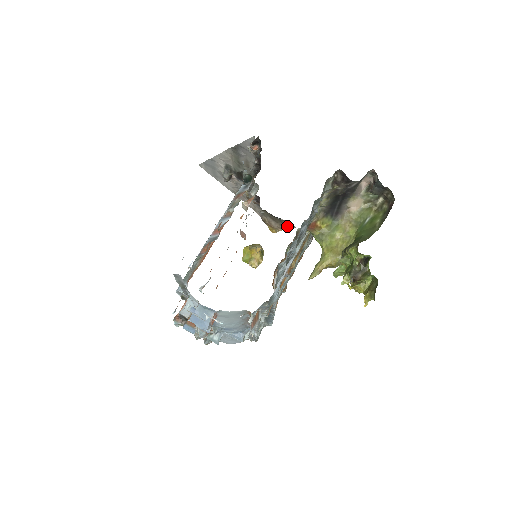
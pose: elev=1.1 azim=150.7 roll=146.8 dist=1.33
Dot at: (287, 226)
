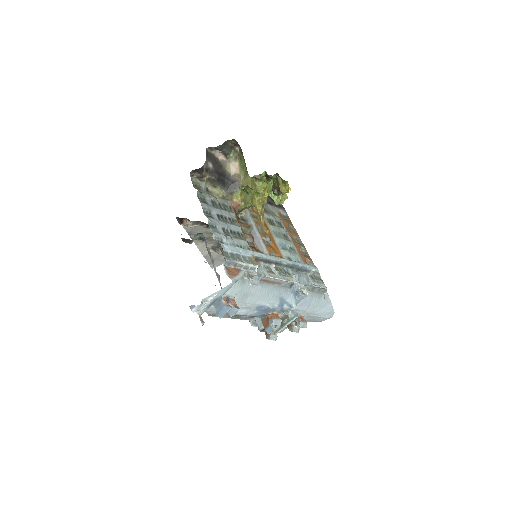
Dot at: occluded
